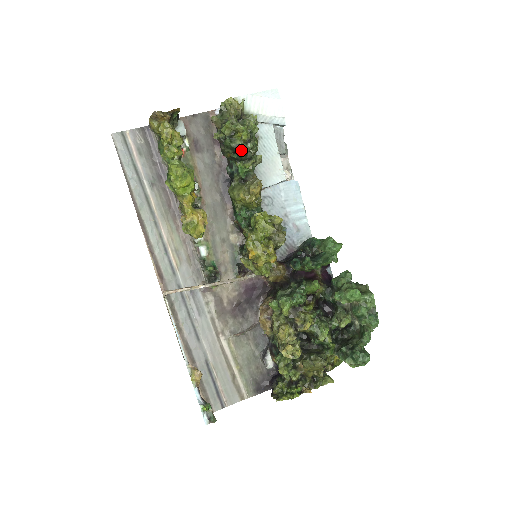
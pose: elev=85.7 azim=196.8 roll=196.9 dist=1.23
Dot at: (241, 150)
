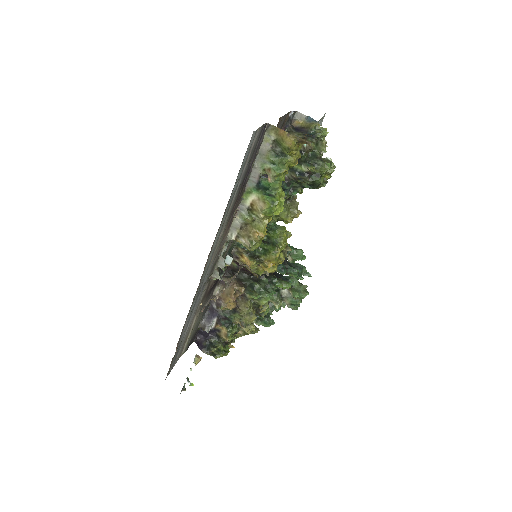
Dot at: (318, 188)
